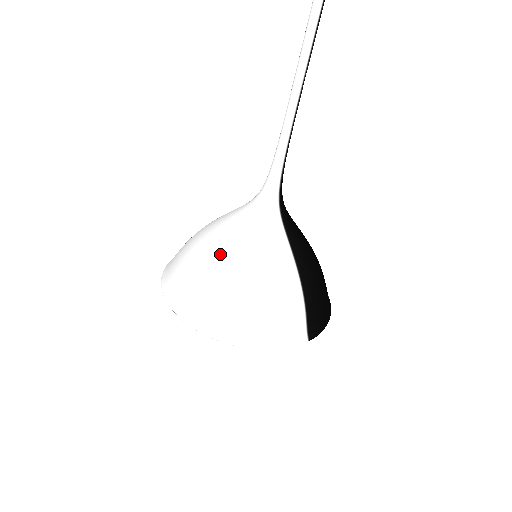
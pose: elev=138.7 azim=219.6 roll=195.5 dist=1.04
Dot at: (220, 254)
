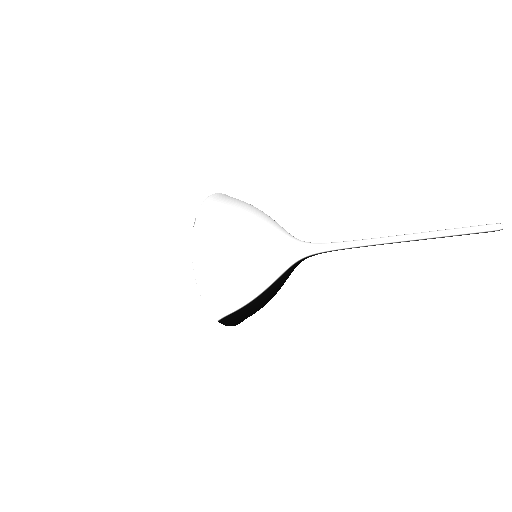
Dot at: (251, 236)
